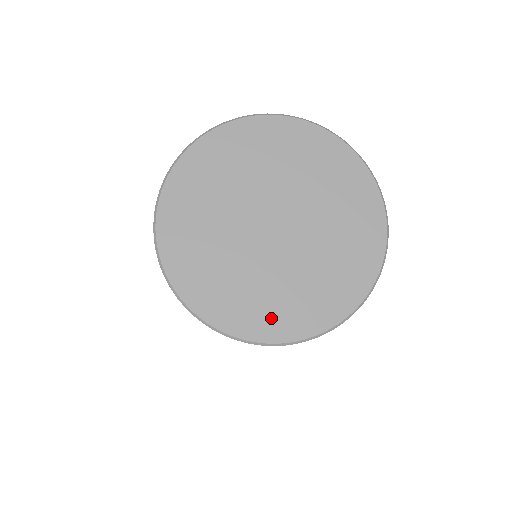
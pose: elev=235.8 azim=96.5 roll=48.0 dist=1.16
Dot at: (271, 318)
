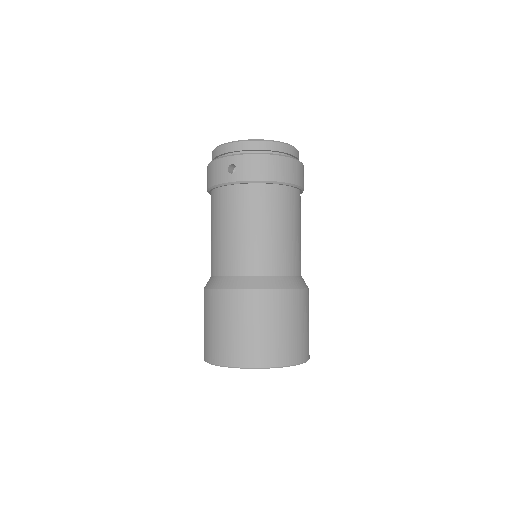
Dot at: occluded
